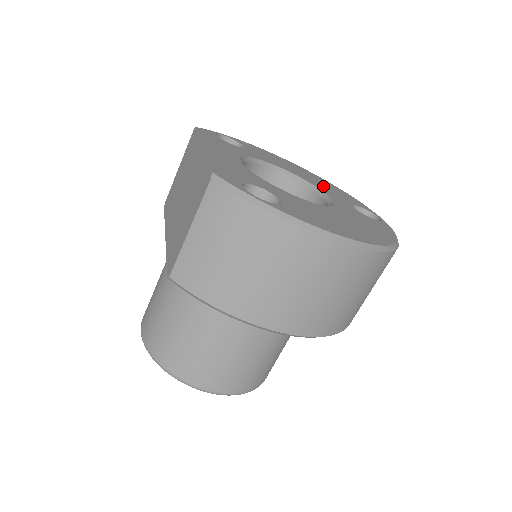
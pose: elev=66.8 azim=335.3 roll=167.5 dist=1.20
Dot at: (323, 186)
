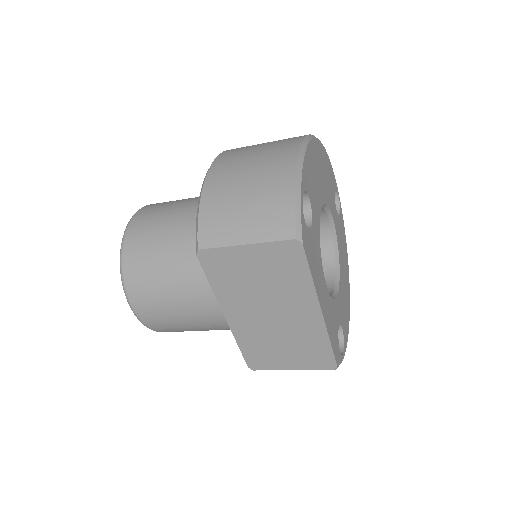
Dot at: (328, 187)
